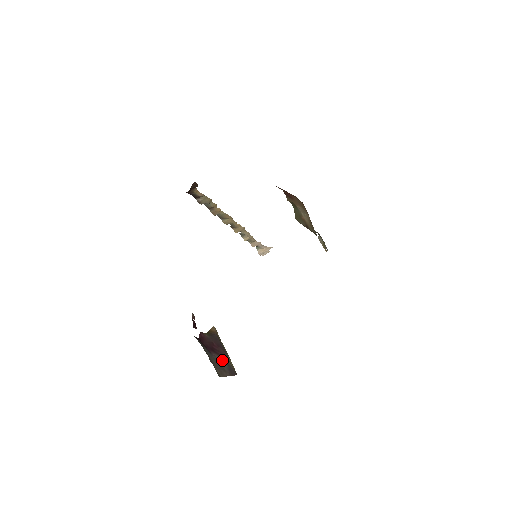
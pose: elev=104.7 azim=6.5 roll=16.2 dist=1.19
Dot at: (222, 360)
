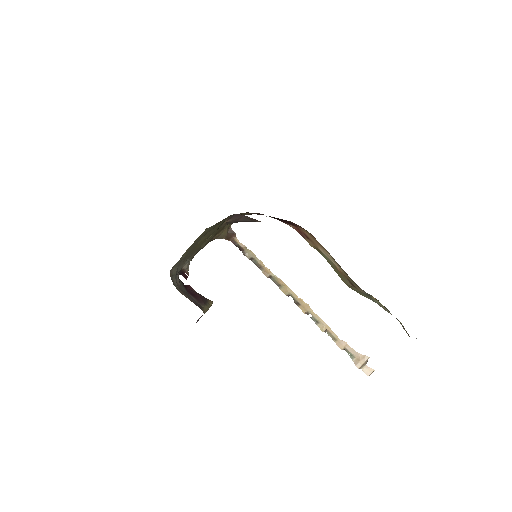
Dot at: (196, 300)
